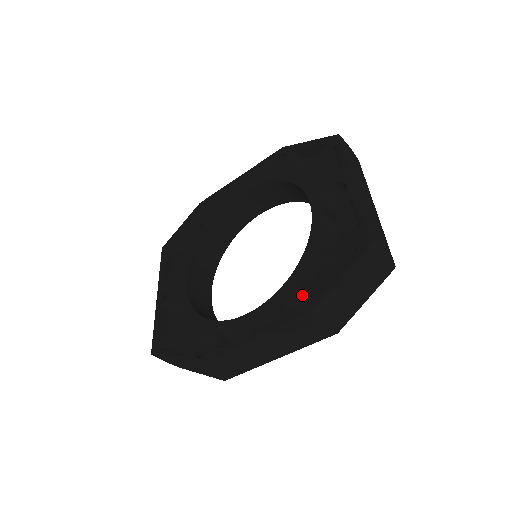
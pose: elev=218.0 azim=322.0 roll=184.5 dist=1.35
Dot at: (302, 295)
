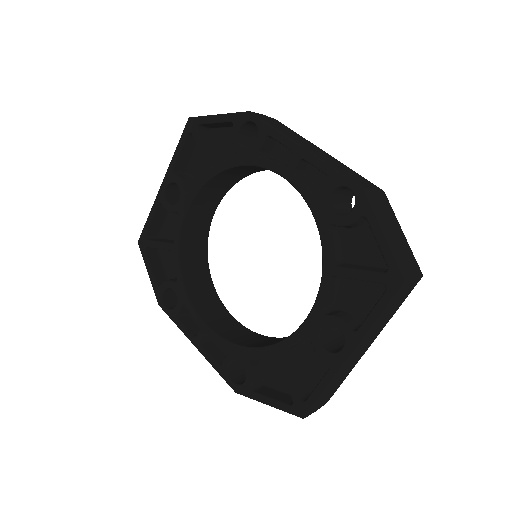
Dot at: occluded
